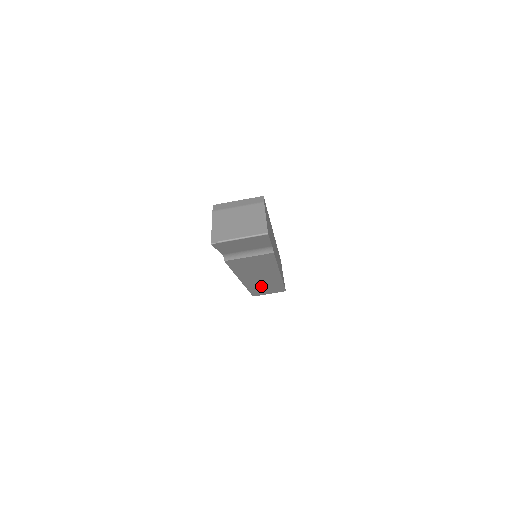
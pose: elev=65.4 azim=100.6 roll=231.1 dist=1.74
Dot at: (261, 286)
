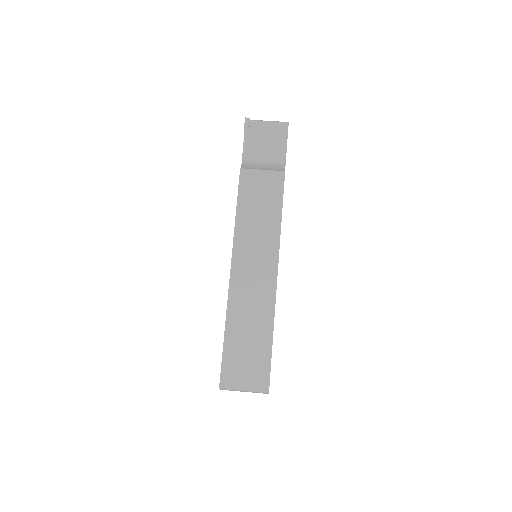
Dot at: (245, 320)
